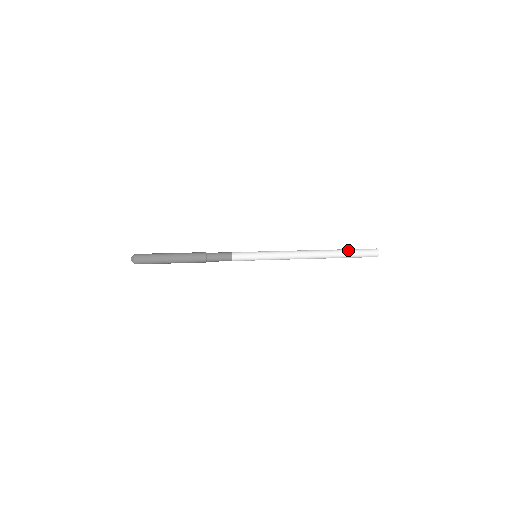
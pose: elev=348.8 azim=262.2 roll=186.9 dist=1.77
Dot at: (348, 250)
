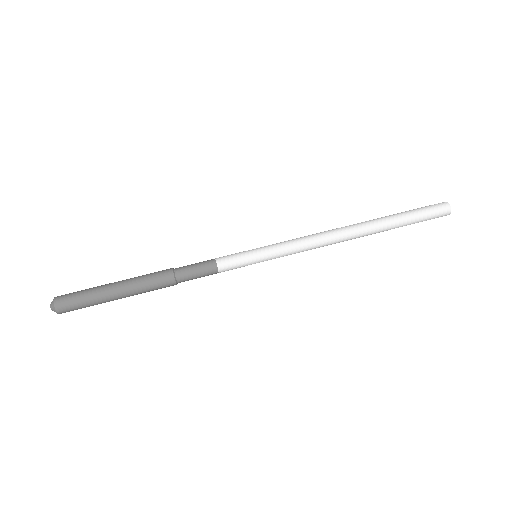
Dot at: (402, 215)
